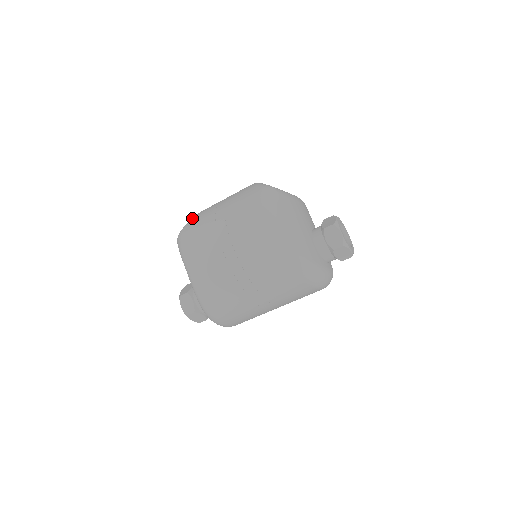
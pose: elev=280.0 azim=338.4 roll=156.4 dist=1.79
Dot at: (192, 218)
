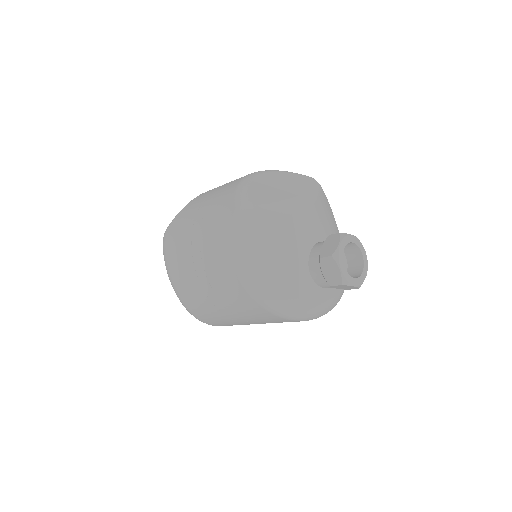
Dot at: (178, 214)
